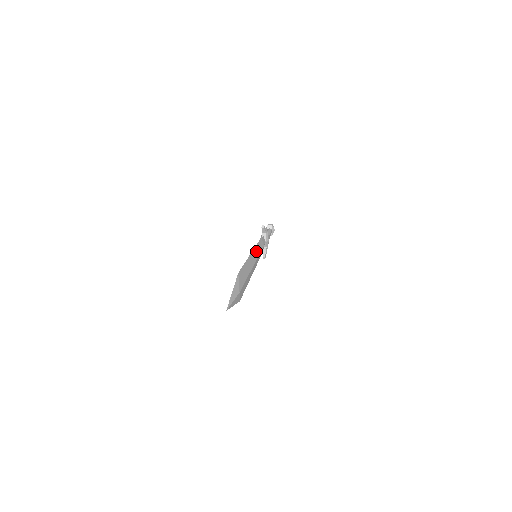
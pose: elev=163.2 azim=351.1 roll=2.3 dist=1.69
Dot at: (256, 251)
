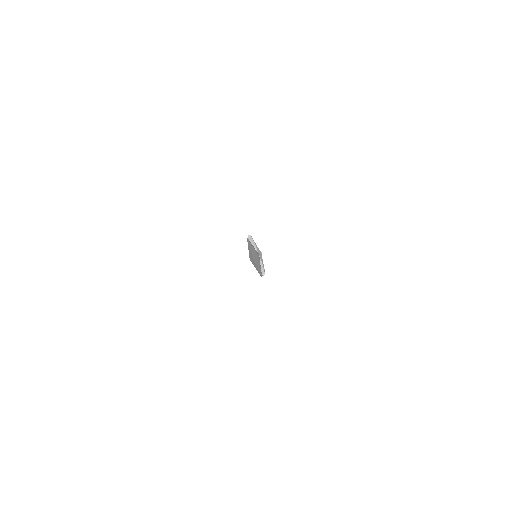
Dot at: occluded
